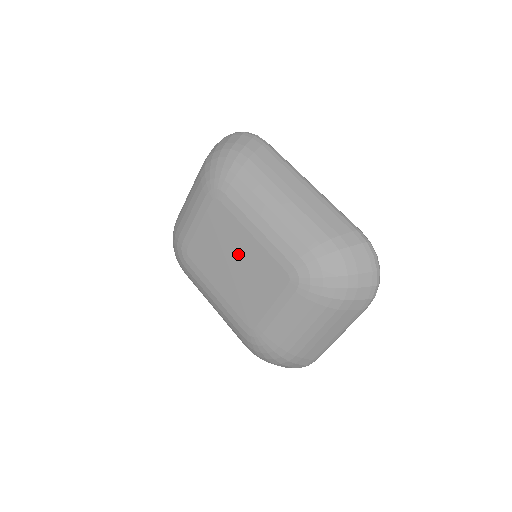
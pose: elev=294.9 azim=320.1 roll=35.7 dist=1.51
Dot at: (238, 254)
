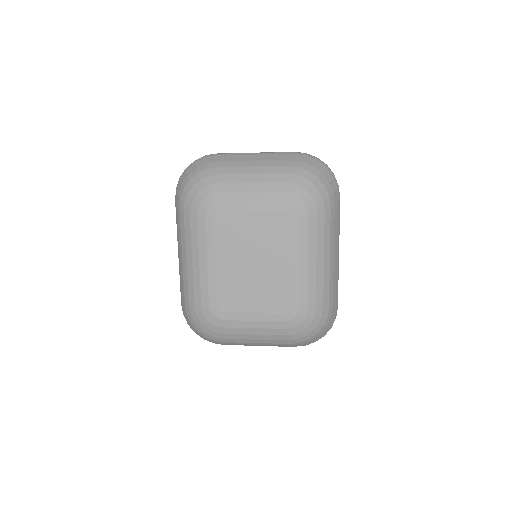
Dot at: (264, 262)
